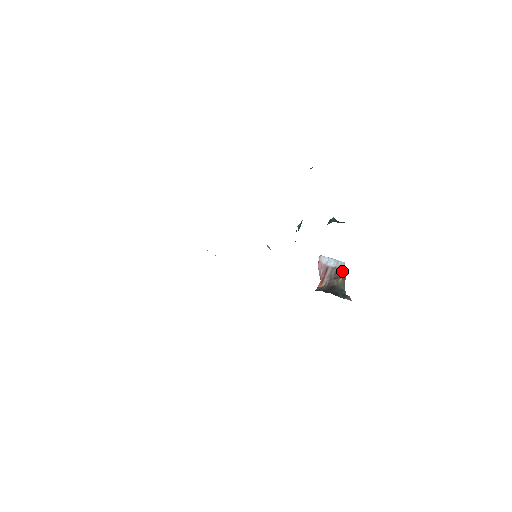
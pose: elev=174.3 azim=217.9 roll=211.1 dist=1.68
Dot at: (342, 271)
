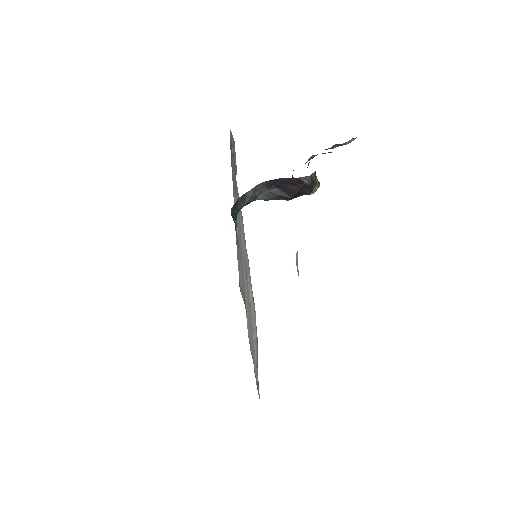
Dot at: occluded
